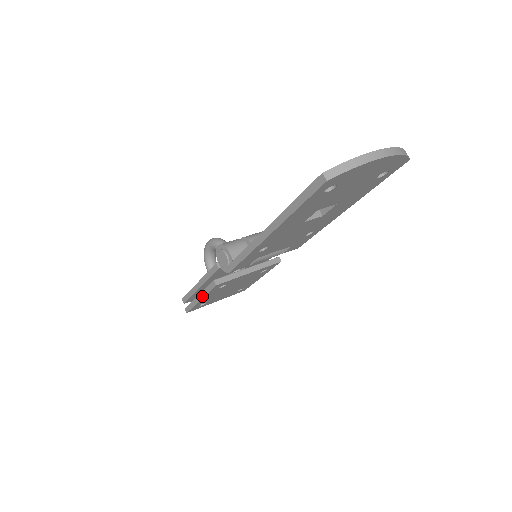
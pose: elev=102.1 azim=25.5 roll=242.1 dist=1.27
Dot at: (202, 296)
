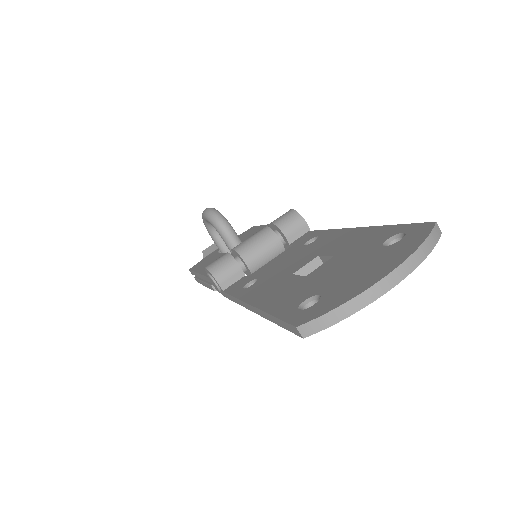
Dot at: (205, 286)
